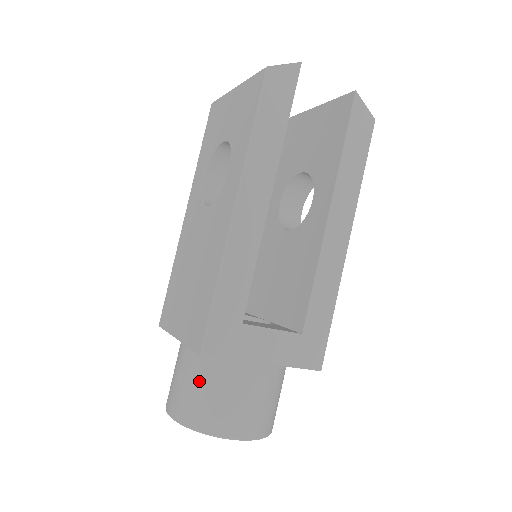
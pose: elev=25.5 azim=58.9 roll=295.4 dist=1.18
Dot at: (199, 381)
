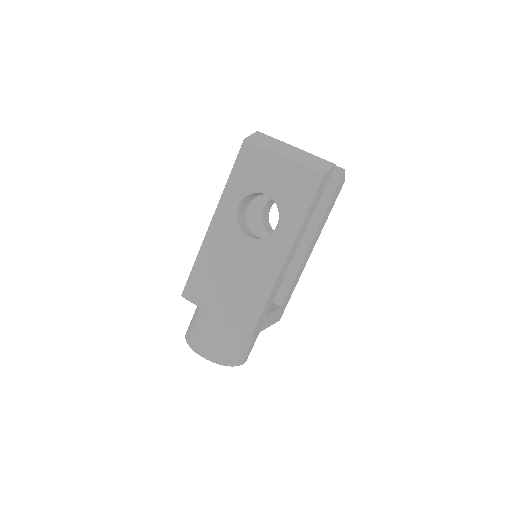
Dot at: (230, 341)
